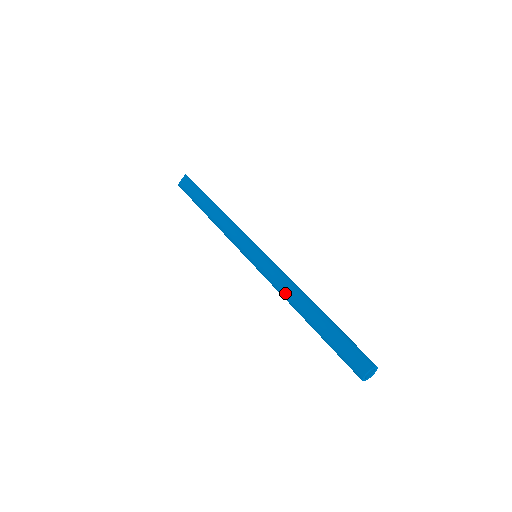
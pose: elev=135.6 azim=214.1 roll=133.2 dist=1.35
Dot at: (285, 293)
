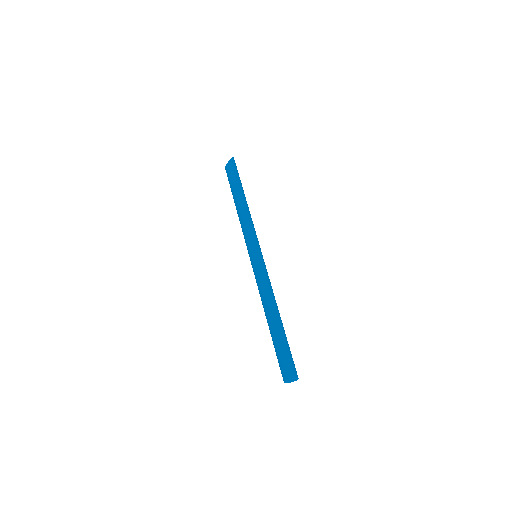
Dot at: (261, 298)
